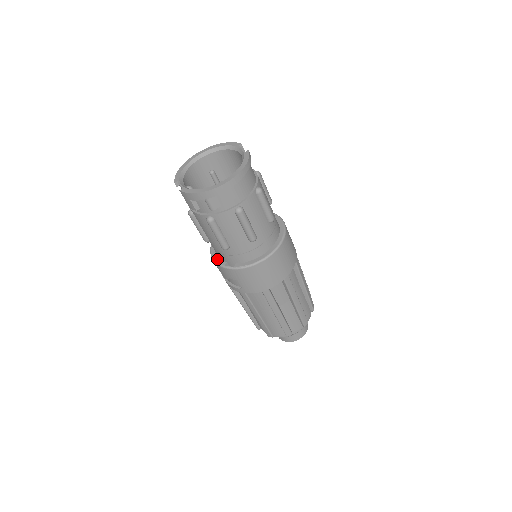
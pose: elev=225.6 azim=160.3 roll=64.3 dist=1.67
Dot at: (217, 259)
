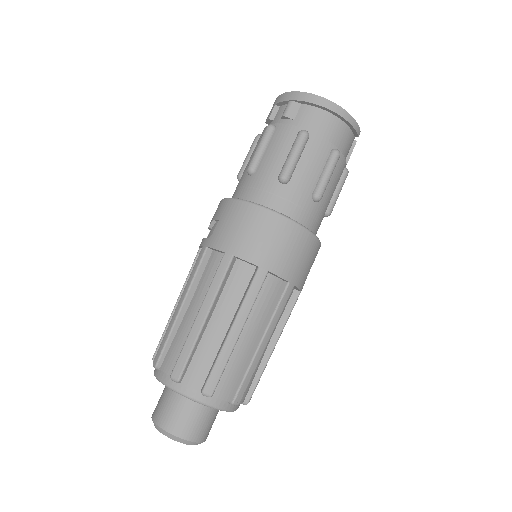
Dot at: occluded
